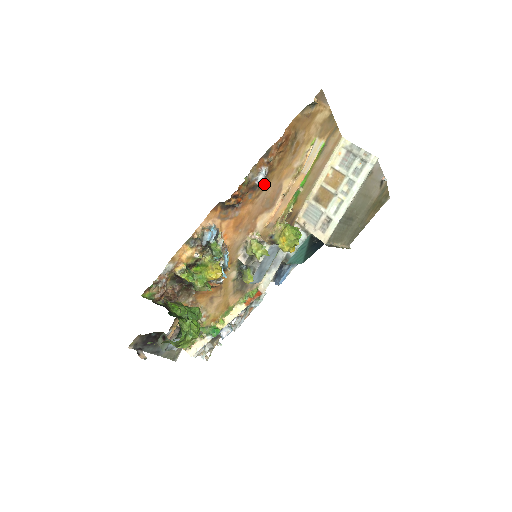
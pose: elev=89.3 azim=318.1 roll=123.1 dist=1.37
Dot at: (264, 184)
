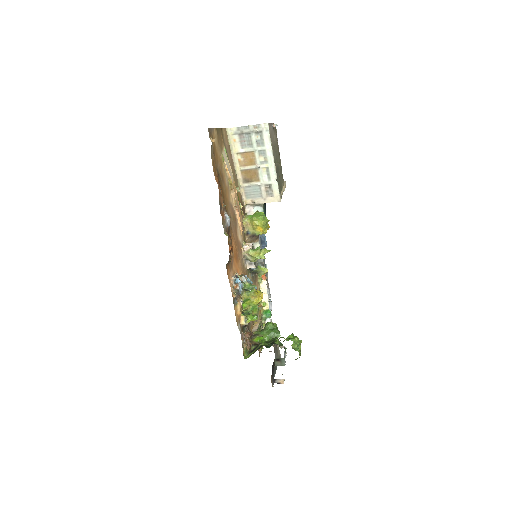
Dot at: occluded
